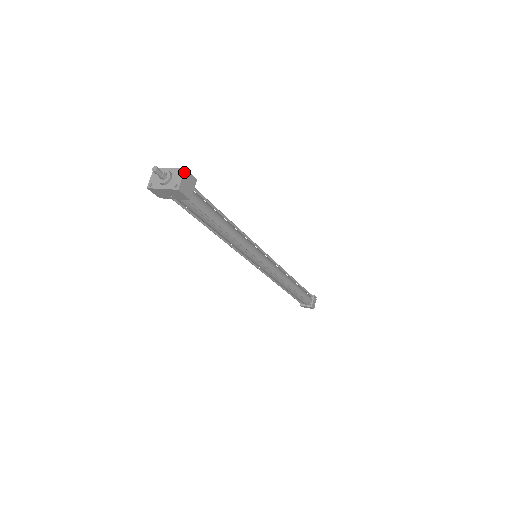
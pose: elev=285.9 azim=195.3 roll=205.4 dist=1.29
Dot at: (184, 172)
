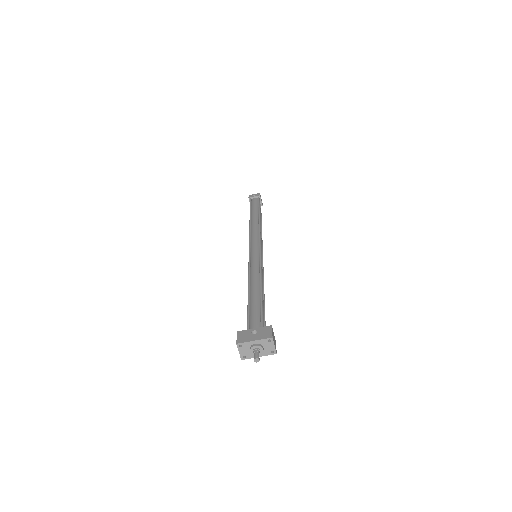
Dot at: (273, 341)
